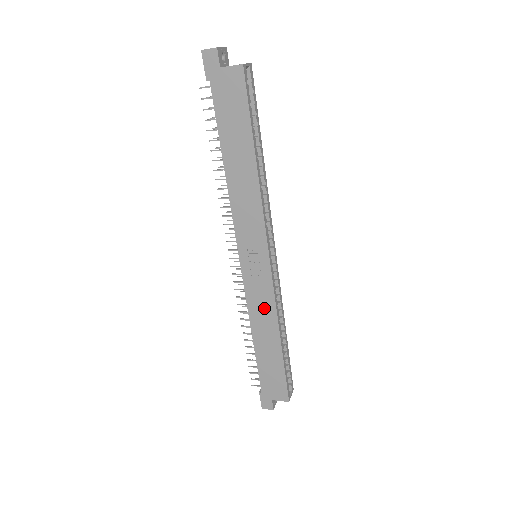
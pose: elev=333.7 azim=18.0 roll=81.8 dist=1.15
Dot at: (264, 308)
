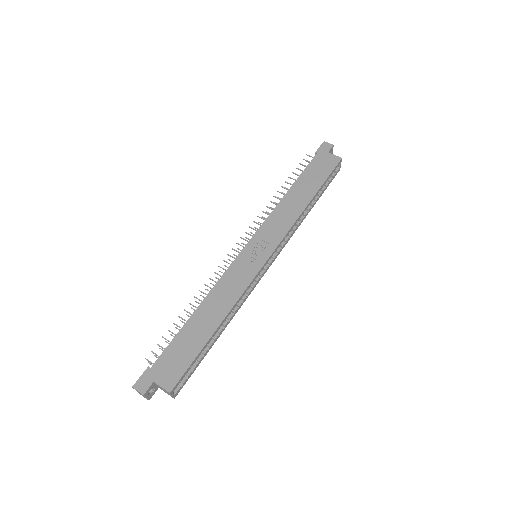
Dot at: (232, 289)
